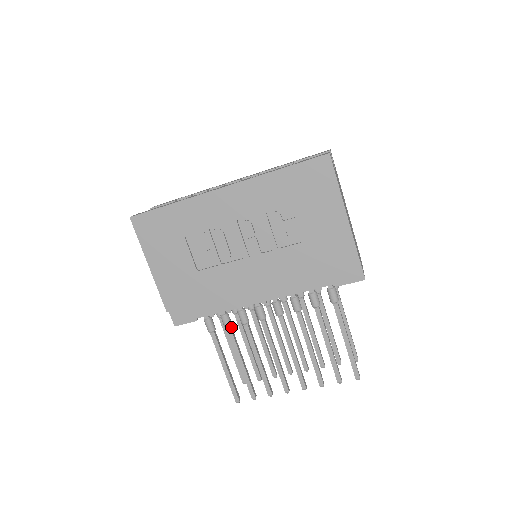
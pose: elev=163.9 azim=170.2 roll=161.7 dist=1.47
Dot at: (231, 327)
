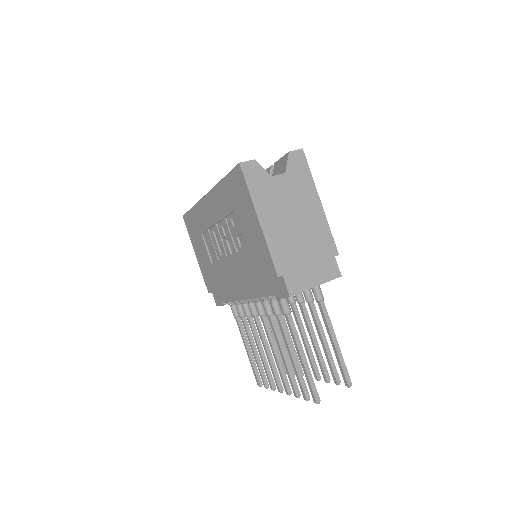
Dot at: (244, 317)
